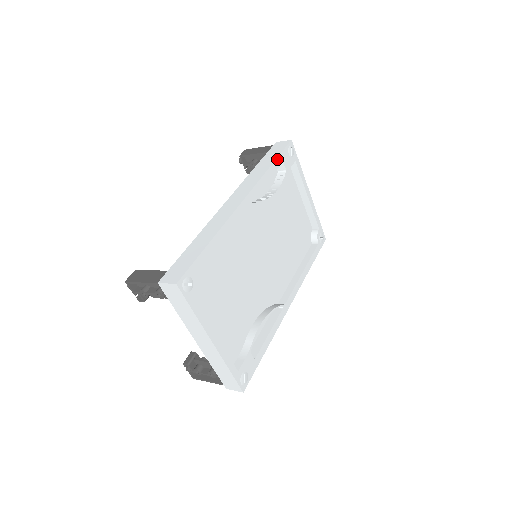
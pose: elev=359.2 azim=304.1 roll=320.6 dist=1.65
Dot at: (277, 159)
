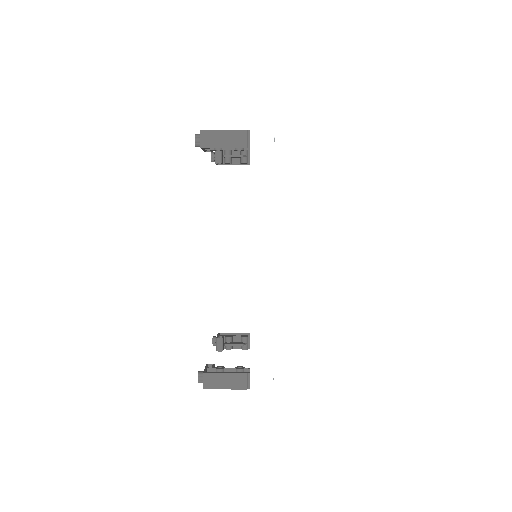
Dot at: occluded
